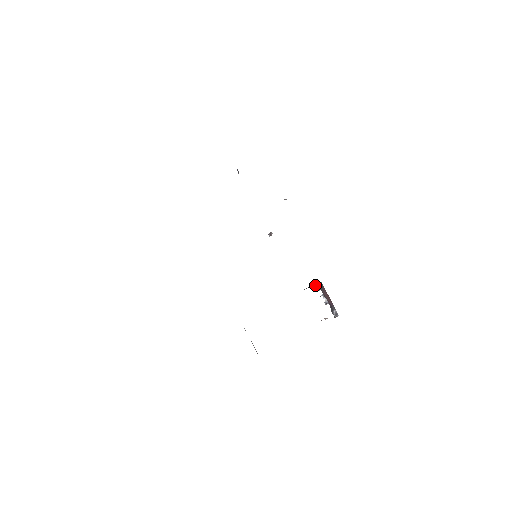
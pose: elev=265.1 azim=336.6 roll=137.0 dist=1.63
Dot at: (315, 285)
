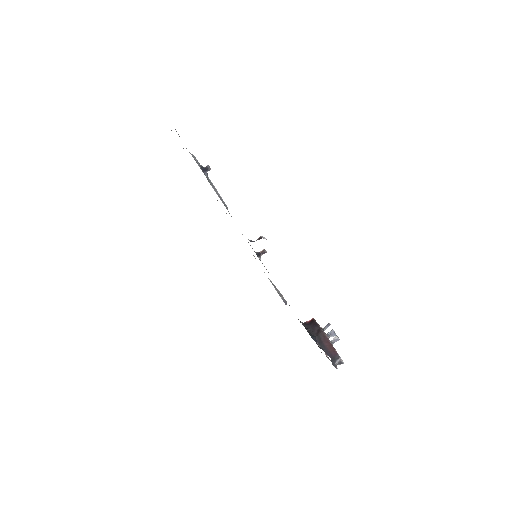
Dot at: (316, 328)
